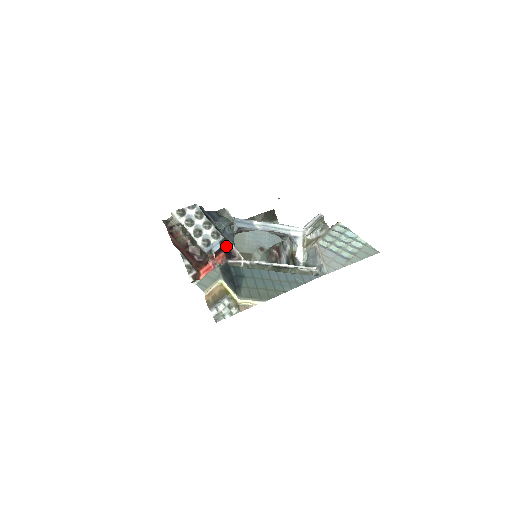
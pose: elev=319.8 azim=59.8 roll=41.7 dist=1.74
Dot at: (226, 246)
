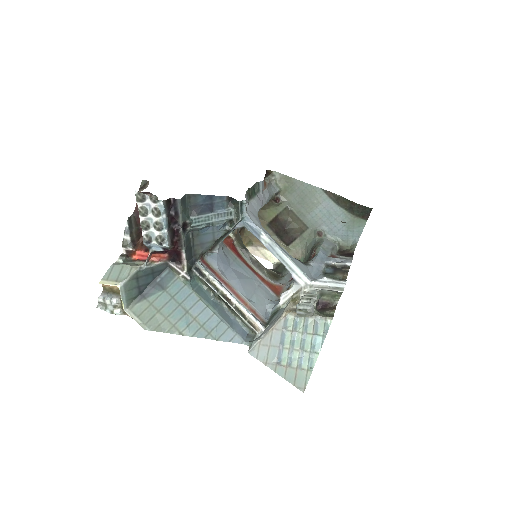
Dot at: (176, 250)
